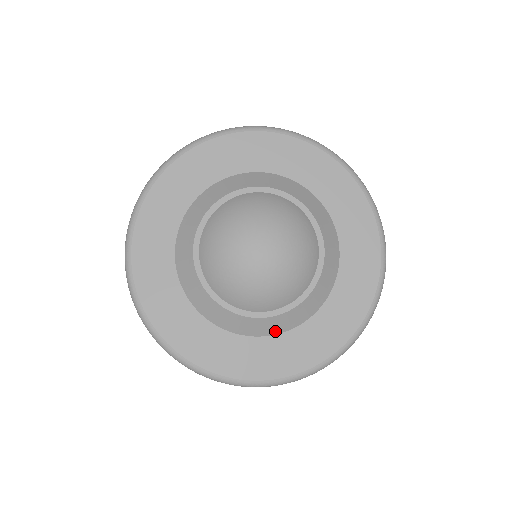
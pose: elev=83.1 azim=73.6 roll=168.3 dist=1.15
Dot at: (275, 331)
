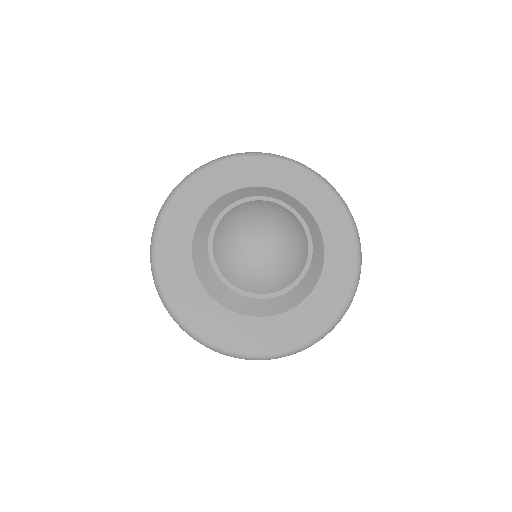
Dot at: (268, 313)
